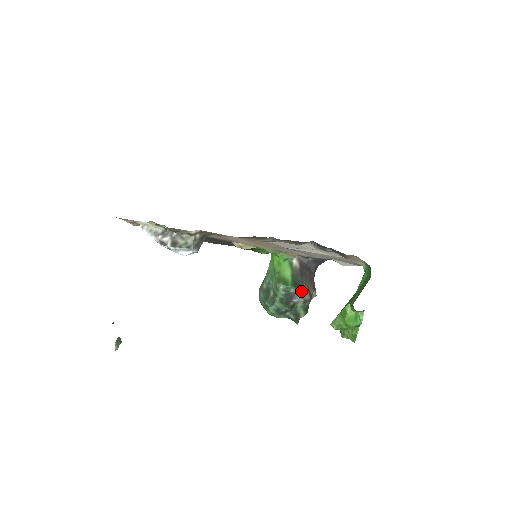
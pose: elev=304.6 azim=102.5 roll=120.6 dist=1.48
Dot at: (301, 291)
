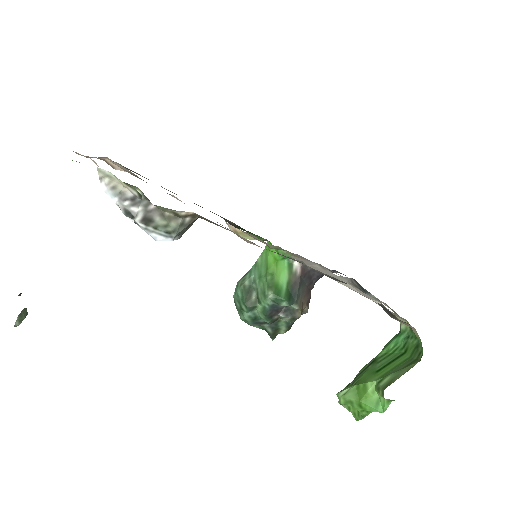
Dot at: (294, 306)
